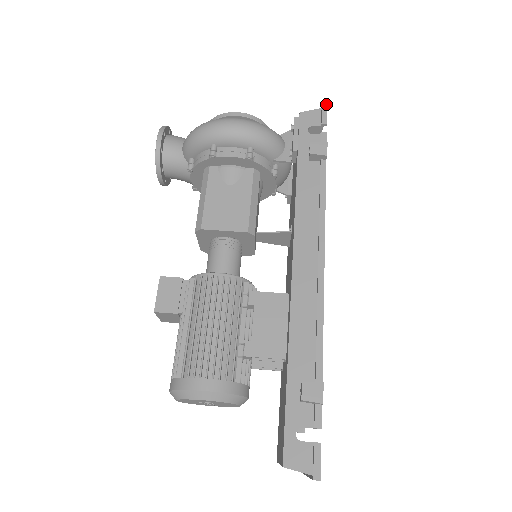
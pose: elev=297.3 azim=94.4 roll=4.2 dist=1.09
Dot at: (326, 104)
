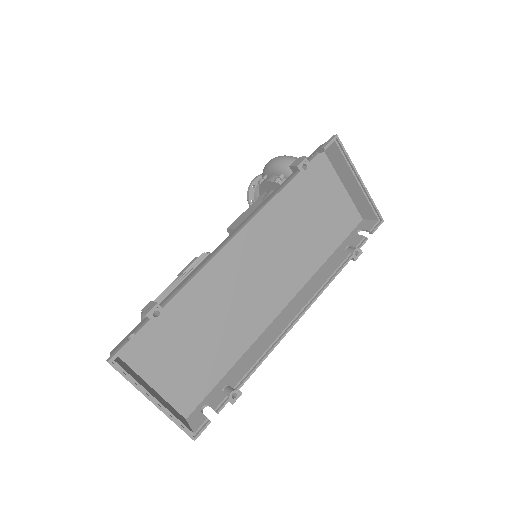
Dot at: (336, 134)
